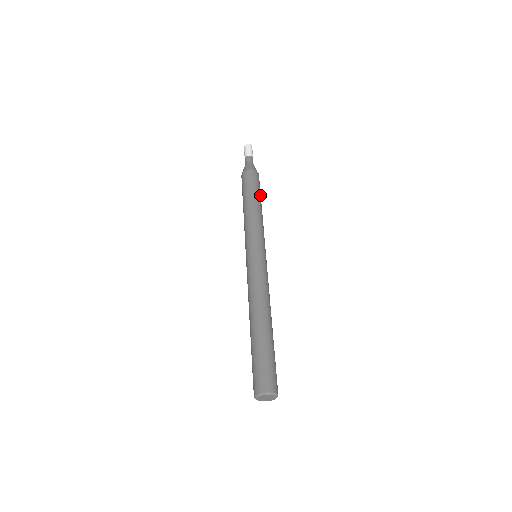
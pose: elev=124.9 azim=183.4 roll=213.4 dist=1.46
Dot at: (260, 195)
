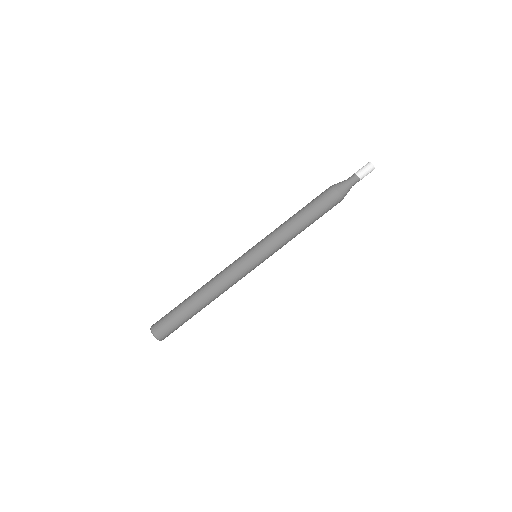
Dot at: (316, 214)
